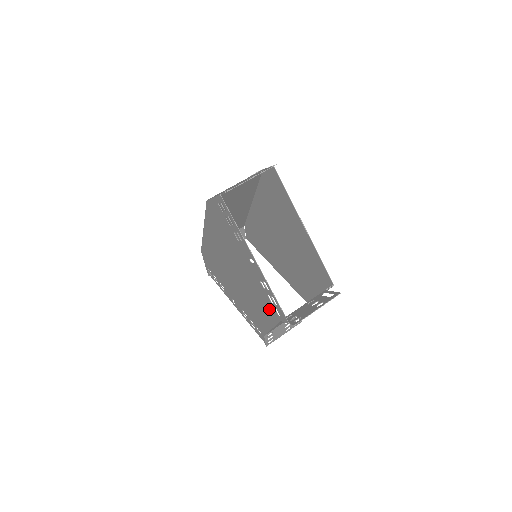
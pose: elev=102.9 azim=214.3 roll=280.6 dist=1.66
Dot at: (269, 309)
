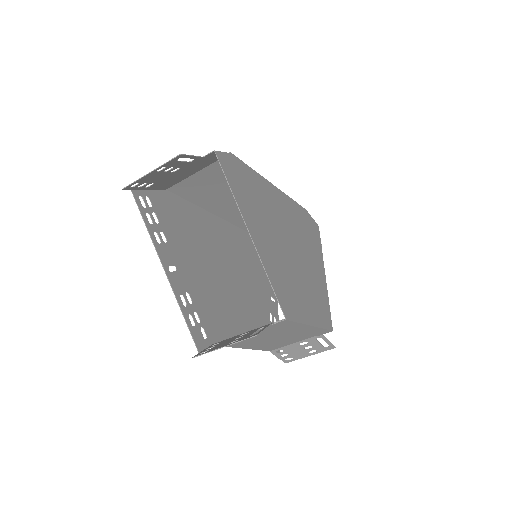
Dot at: (215, 326)
